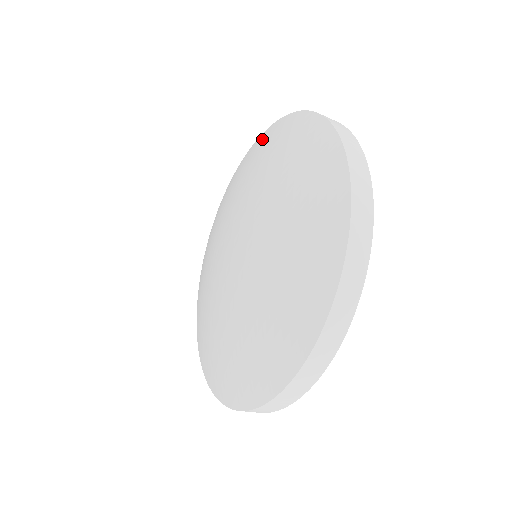
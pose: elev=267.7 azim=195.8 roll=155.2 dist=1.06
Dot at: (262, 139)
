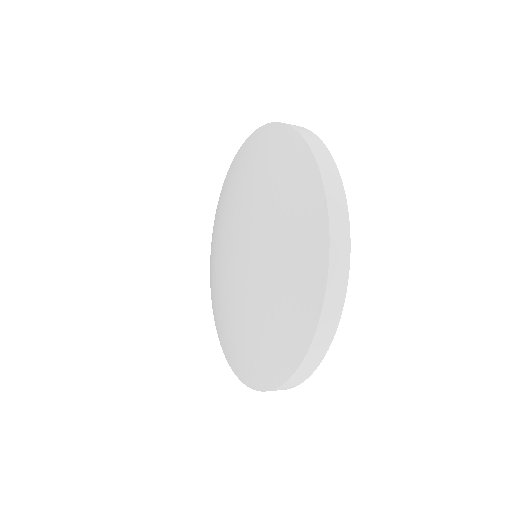
Dot at: (273, 136)
